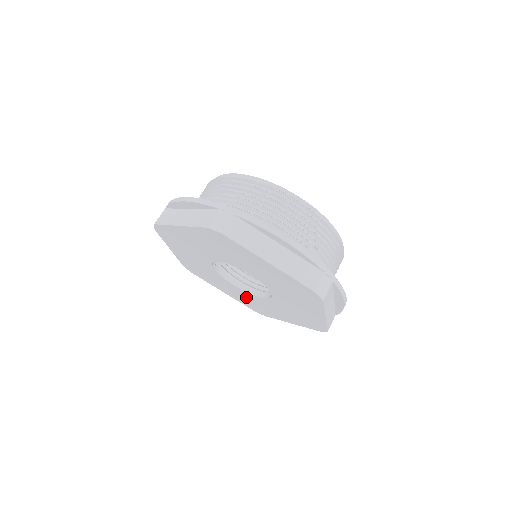
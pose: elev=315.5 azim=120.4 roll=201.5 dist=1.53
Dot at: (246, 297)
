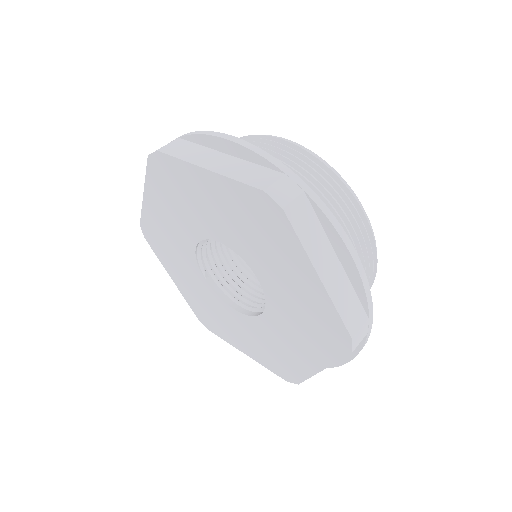
Dot at: (258, 337)
